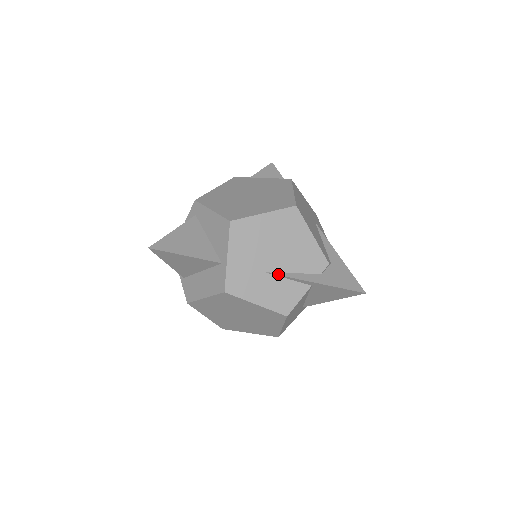
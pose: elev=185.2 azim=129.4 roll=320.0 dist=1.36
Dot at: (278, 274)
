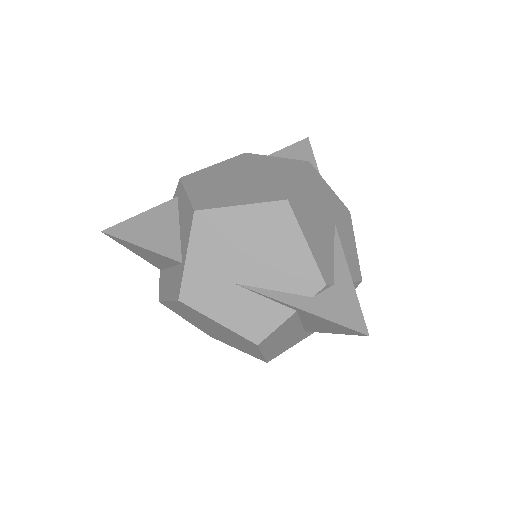
Dot at: (251, 288)
